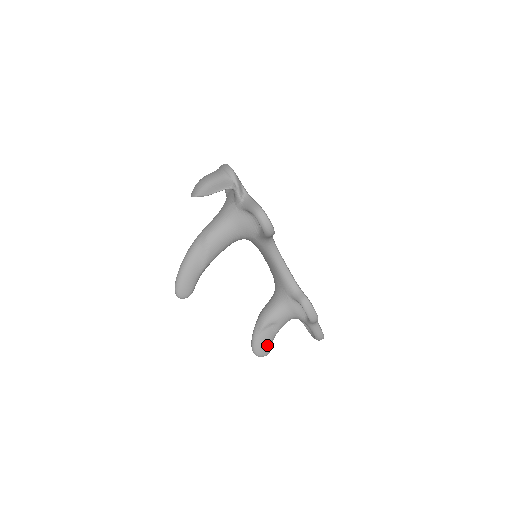
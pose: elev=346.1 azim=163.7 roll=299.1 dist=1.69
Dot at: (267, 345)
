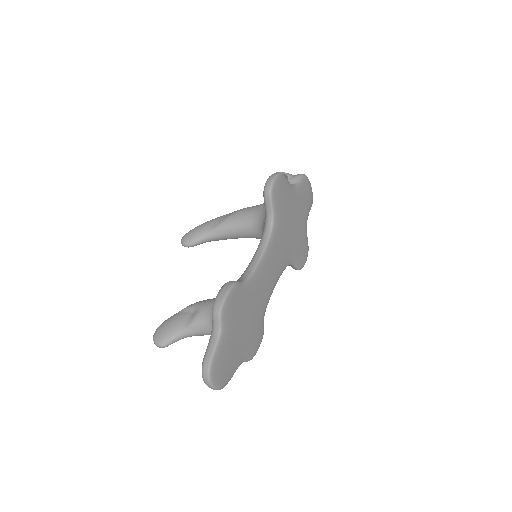
Dot at: (169, 330)
